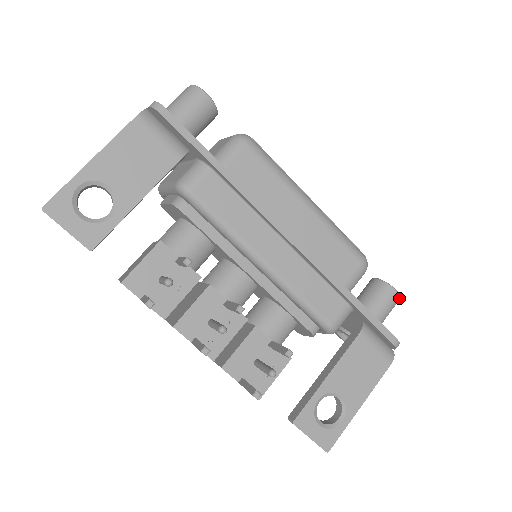
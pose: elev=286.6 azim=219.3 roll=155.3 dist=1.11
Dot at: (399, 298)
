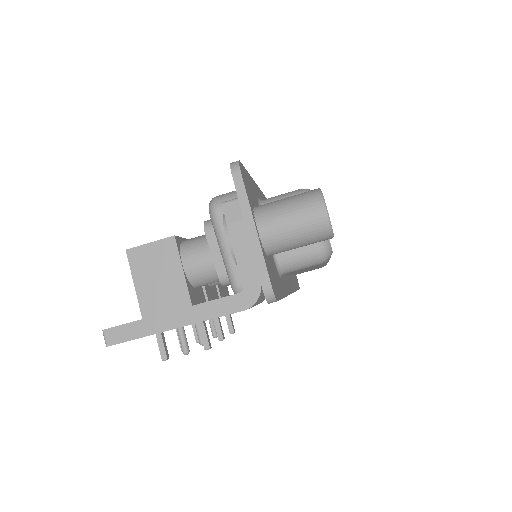
Dot at: occluded
